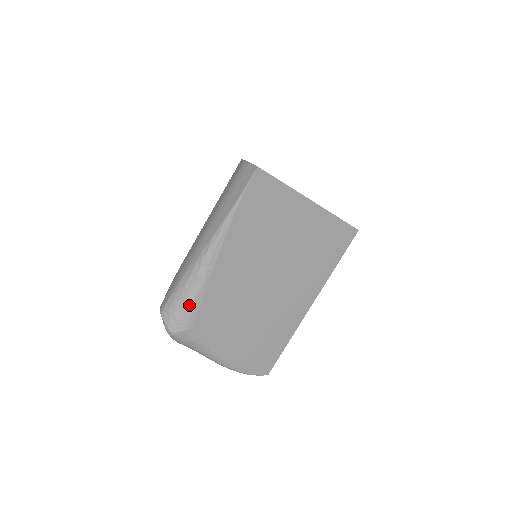
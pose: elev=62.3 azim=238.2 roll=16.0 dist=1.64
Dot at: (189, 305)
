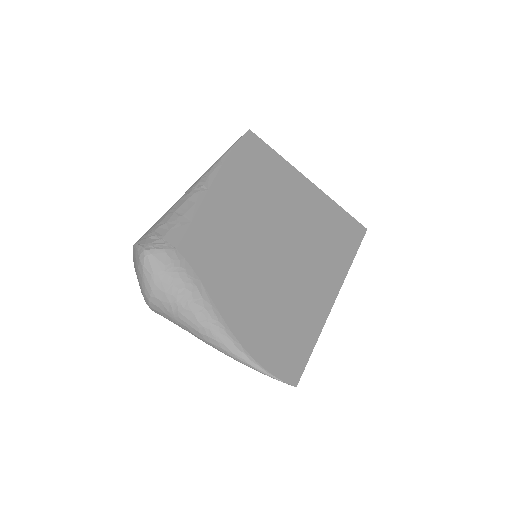
Dot at: (175, 222)
